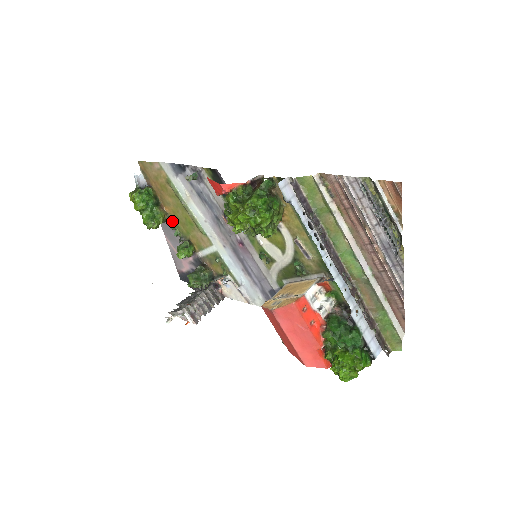
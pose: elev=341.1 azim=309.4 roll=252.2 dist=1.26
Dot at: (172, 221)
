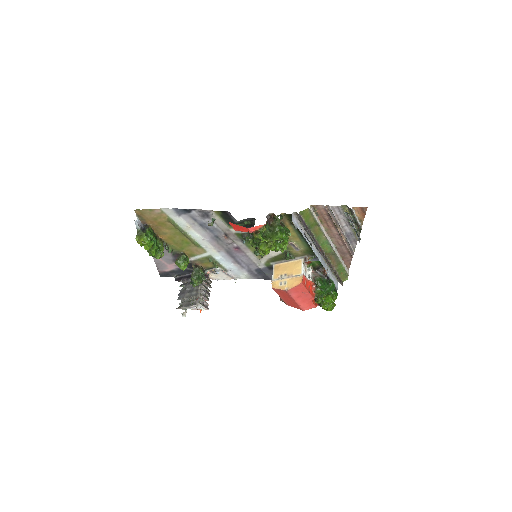
Dot at: (166, 244)
